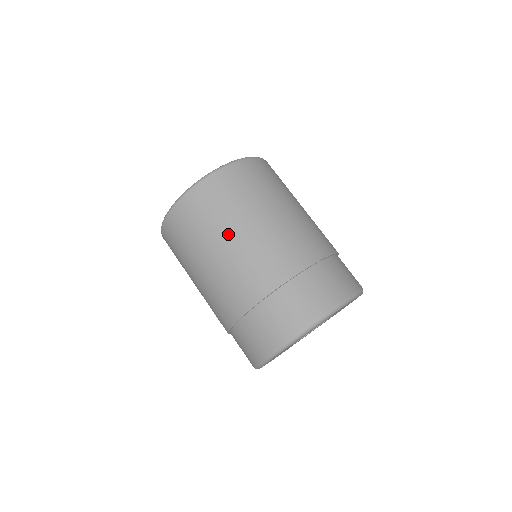
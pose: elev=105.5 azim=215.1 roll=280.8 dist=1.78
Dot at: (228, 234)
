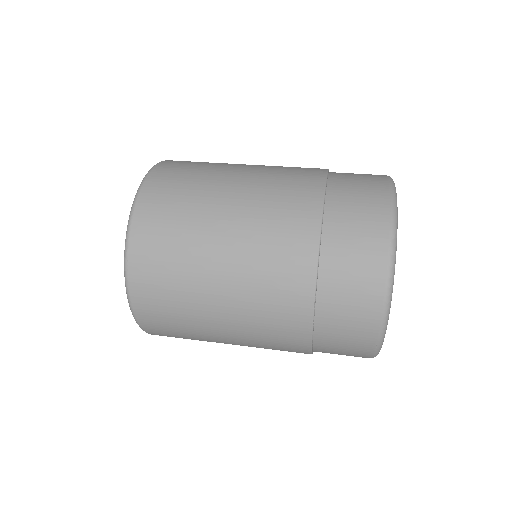
Dot at: occluded
